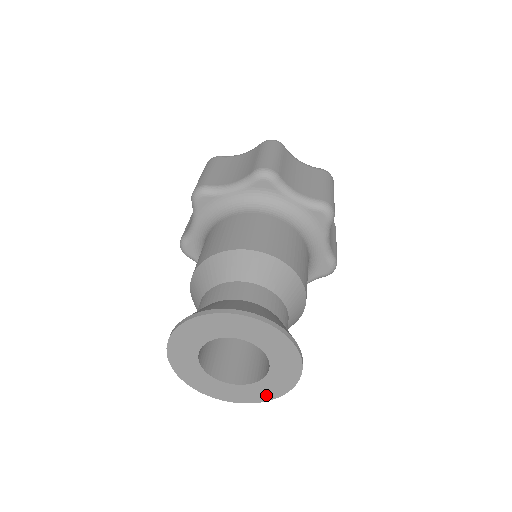
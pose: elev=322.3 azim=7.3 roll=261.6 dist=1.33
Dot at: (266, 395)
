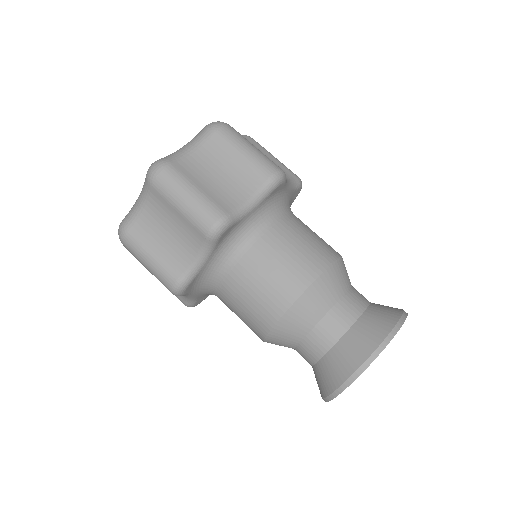
Dot at: occluded
